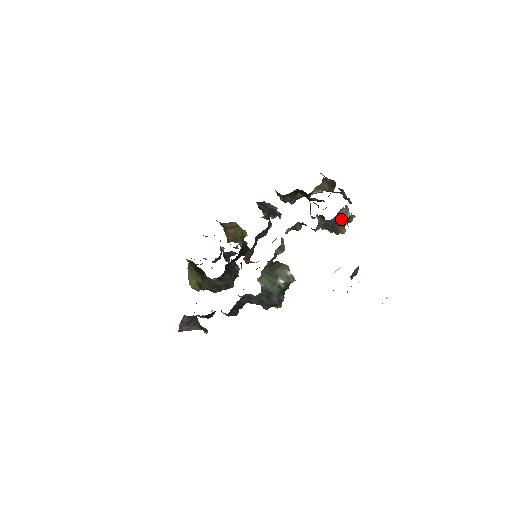
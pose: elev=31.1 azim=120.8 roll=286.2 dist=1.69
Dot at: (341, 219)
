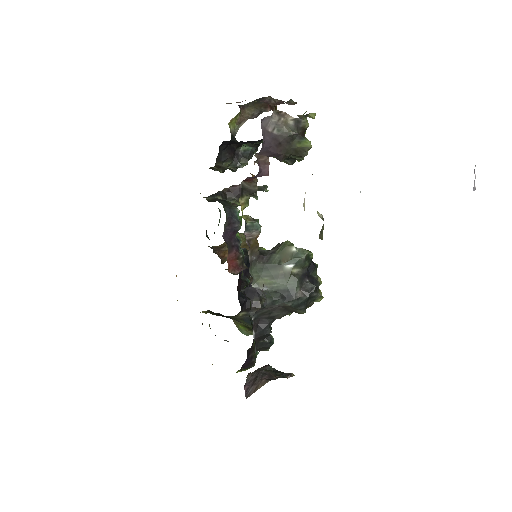
Dot at: (281, 133)
